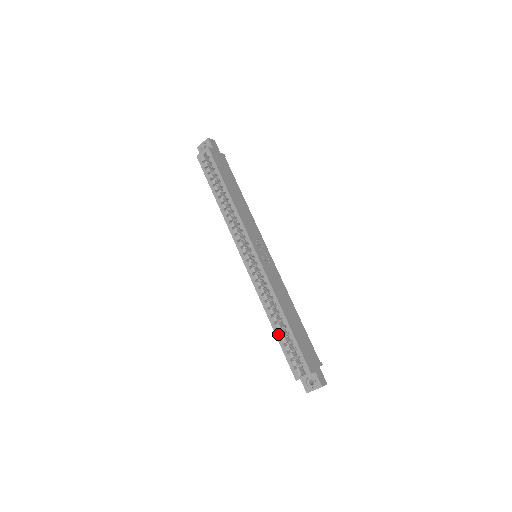
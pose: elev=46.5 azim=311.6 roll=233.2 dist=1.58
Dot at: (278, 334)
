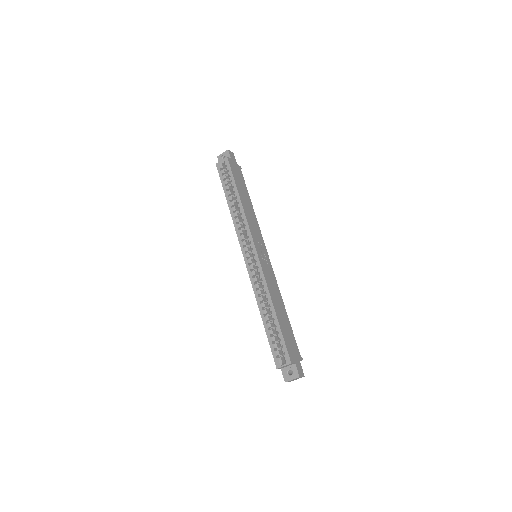
Dot at: (266, 325)
